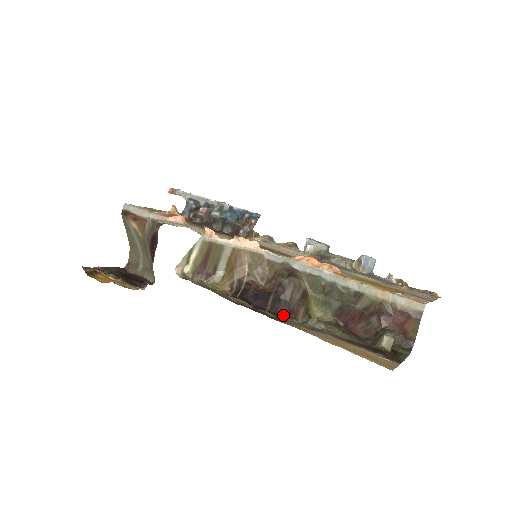
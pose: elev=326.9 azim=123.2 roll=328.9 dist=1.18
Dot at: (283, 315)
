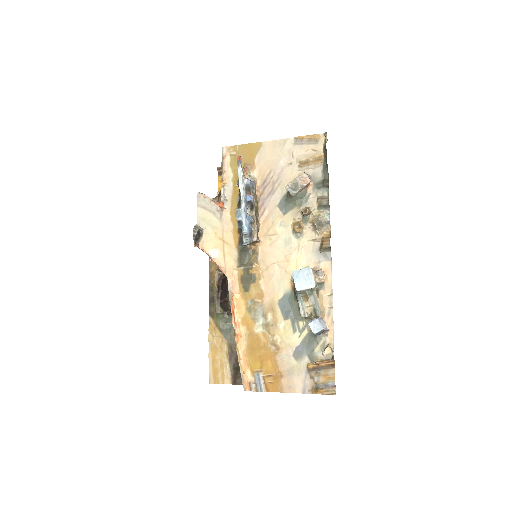
Dot at: (227, 310)
